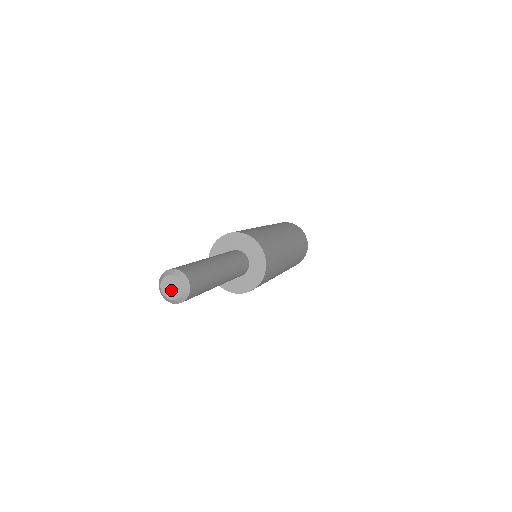
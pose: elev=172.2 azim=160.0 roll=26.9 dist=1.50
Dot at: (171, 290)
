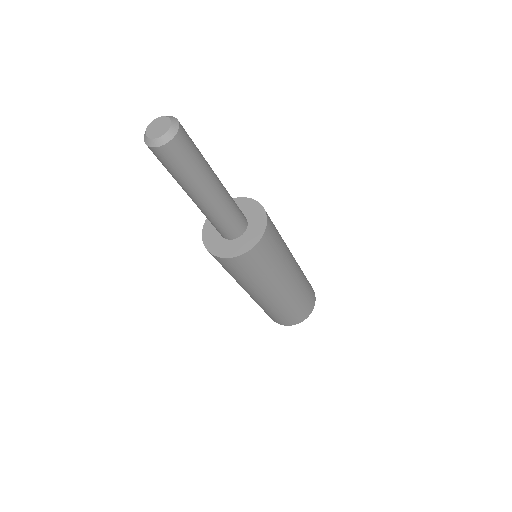
Dot at: (160, 129)
